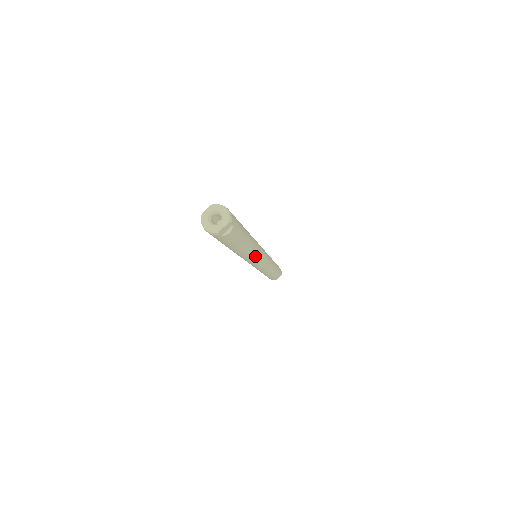
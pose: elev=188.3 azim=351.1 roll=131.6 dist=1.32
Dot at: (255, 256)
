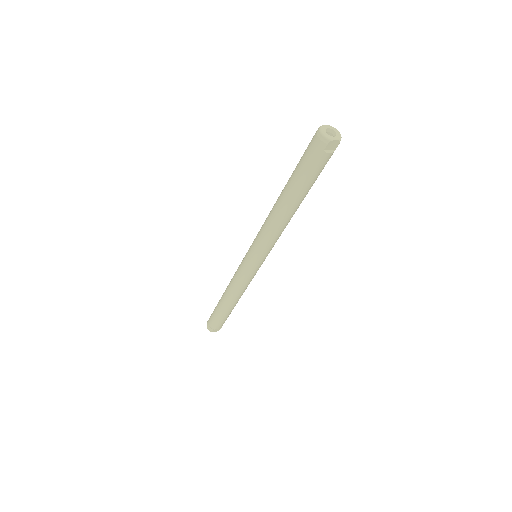
Dot at: (277, 237)
